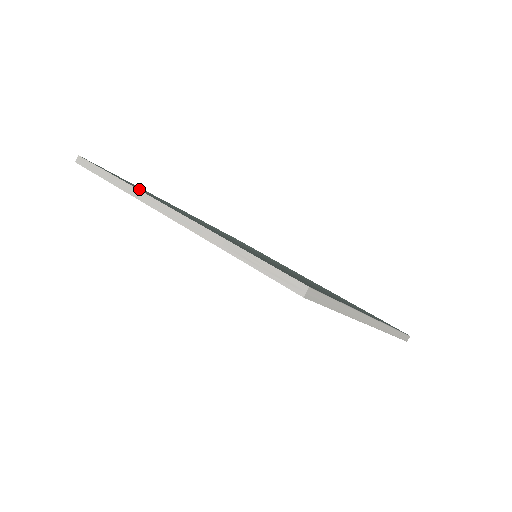
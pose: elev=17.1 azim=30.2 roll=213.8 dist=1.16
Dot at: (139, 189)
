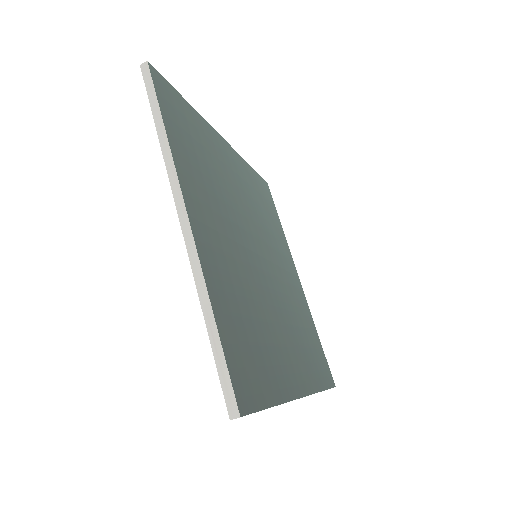
Dot at: (180, 155)
